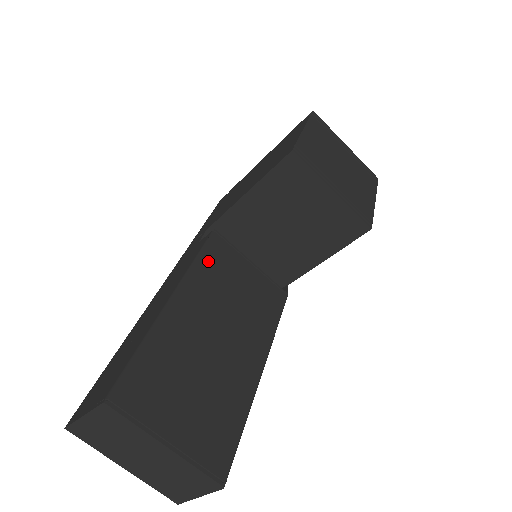
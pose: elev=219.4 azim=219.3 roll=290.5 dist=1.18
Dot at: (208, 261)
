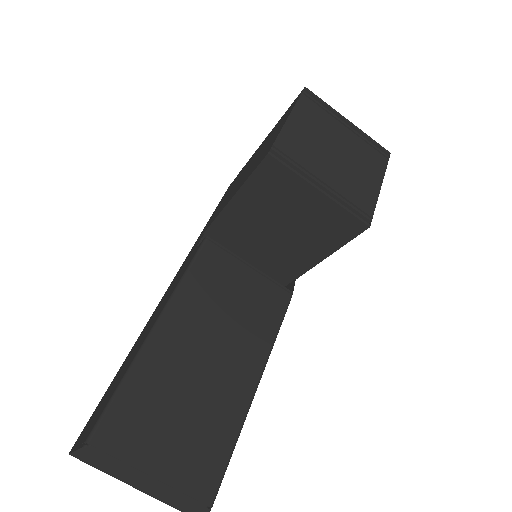
Dot at: (198, 275)
